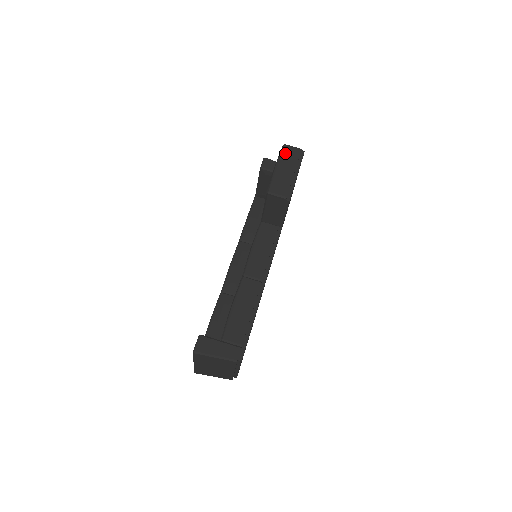
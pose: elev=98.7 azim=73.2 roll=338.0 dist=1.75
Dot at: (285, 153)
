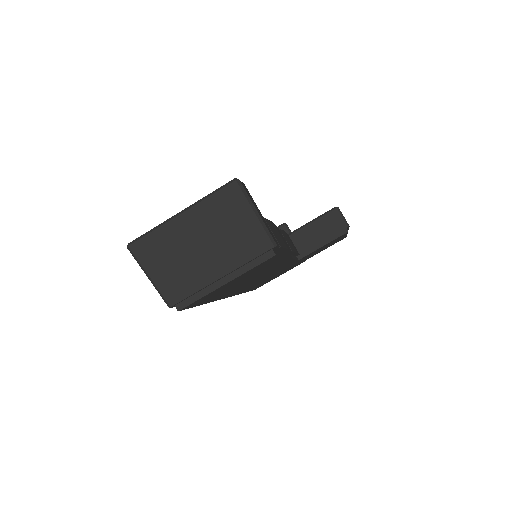
Dot at: occluded
